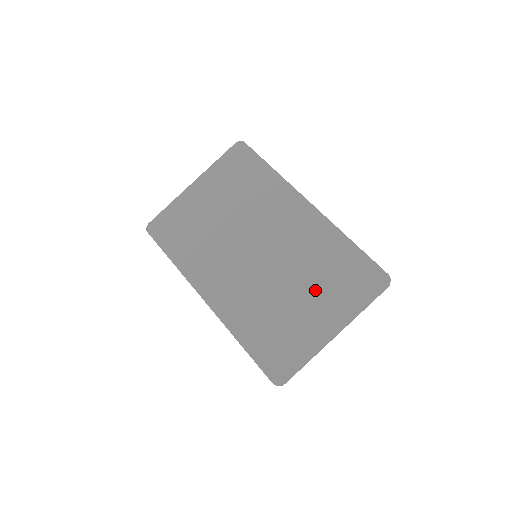
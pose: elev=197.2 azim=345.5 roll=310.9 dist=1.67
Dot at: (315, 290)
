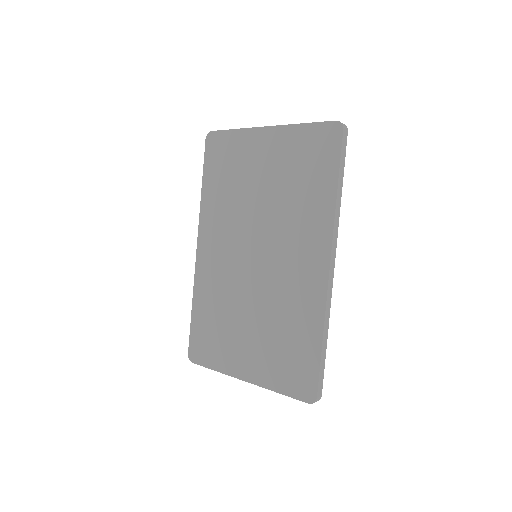
Dot at: (262, 337)
